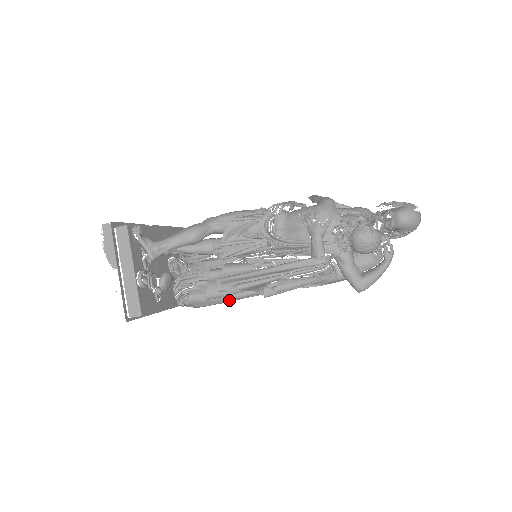
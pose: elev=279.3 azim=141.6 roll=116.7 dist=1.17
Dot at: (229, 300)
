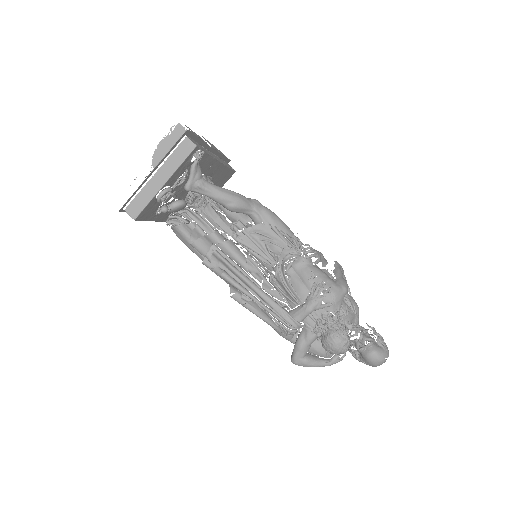
Dot at: (205, 264)
